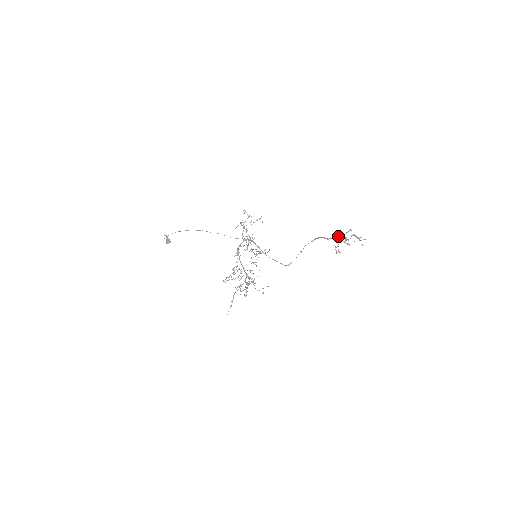
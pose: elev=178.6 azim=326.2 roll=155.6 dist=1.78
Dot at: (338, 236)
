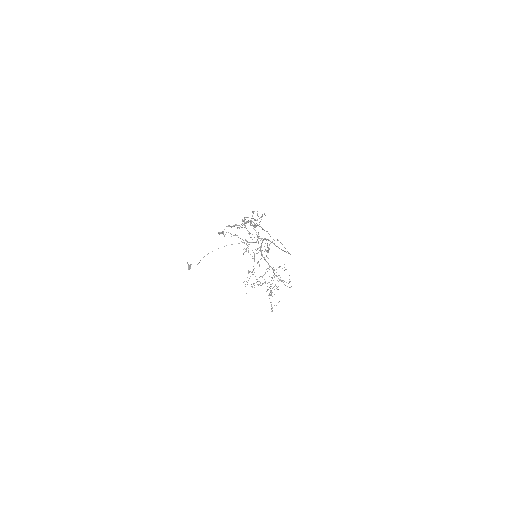
Dot at: occluded
